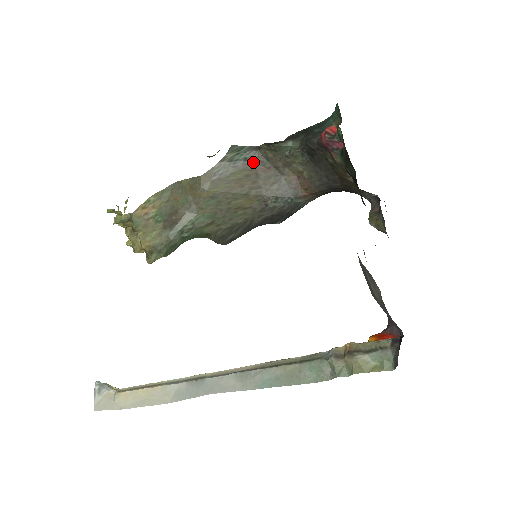
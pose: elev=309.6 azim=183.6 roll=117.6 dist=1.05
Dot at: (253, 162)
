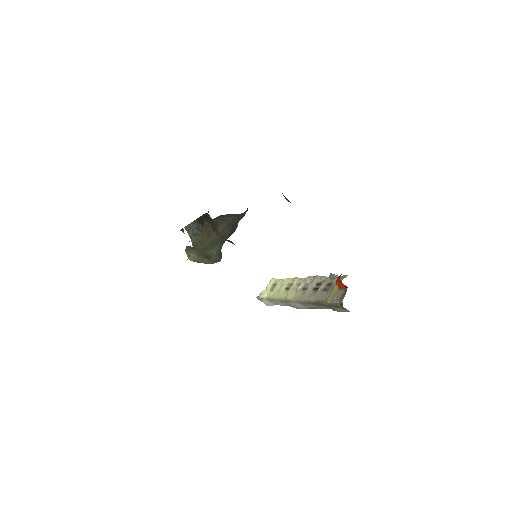
Dot at: occluded
